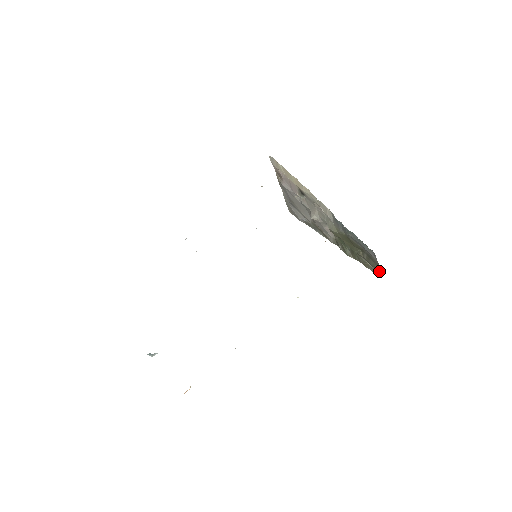
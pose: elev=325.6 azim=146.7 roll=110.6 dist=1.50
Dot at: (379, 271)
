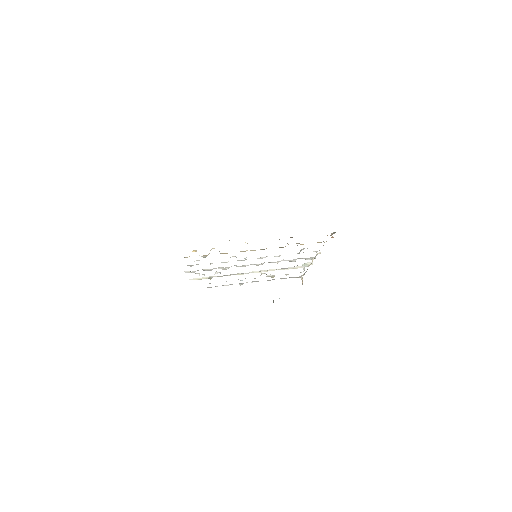
Dot at: occluded
